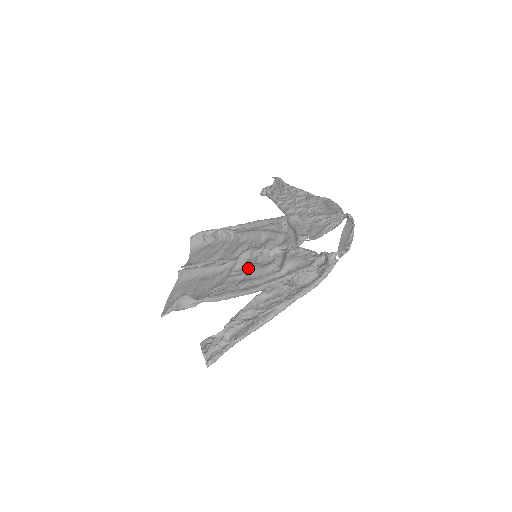
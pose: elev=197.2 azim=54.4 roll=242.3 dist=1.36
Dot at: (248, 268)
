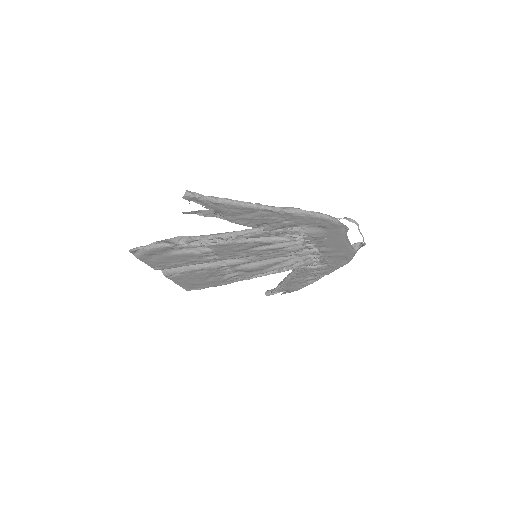
Dot at: (246, 250)
